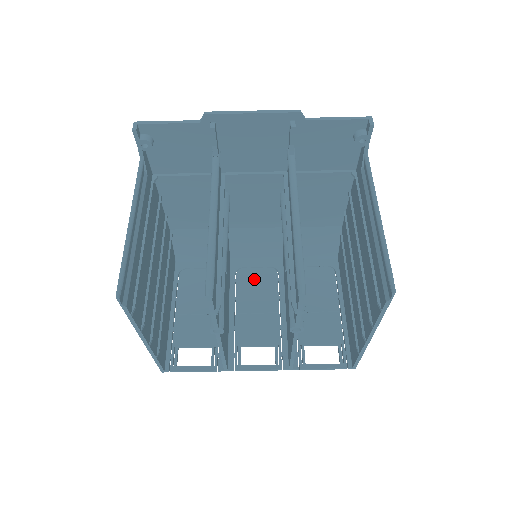
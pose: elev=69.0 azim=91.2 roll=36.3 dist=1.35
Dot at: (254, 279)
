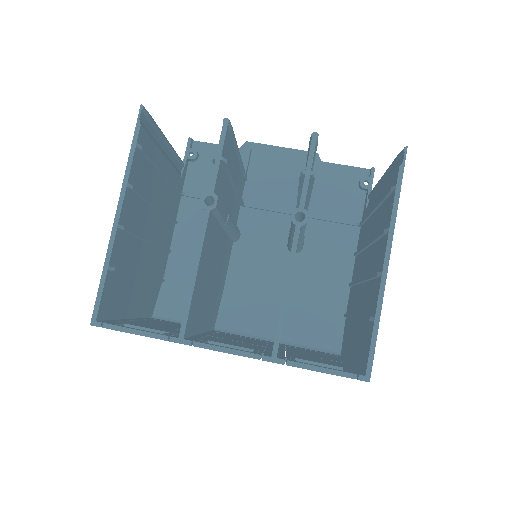
Dot at: (238, 337)
